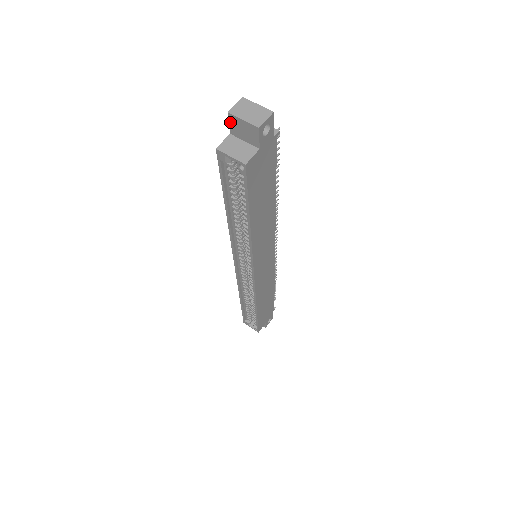
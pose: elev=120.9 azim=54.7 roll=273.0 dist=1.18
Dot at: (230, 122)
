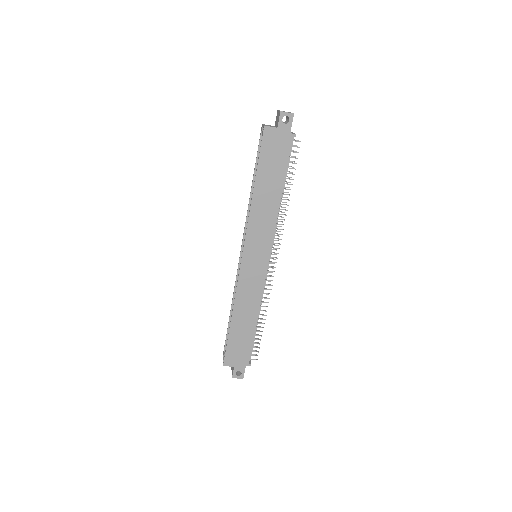
Dot at: (276, 117)
